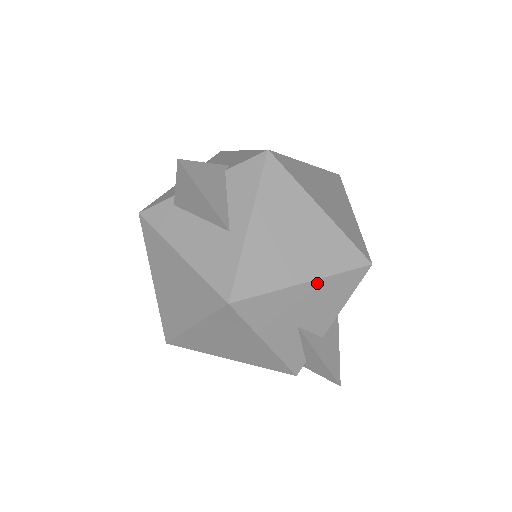
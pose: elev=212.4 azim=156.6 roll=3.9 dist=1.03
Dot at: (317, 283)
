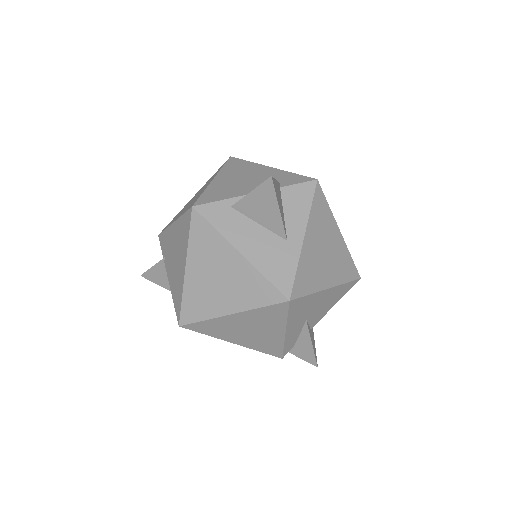
Dot at: (333, 289)
